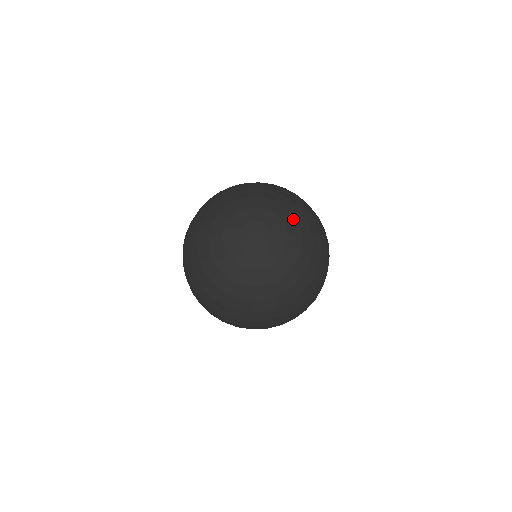
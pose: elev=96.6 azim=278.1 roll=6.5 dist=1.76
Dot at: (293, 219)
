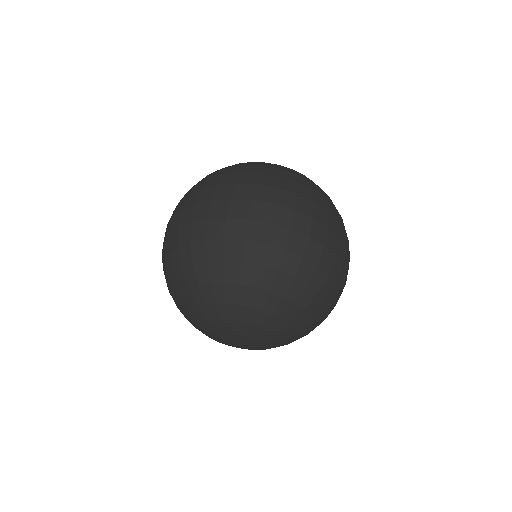
Dot at: (294, 334)
